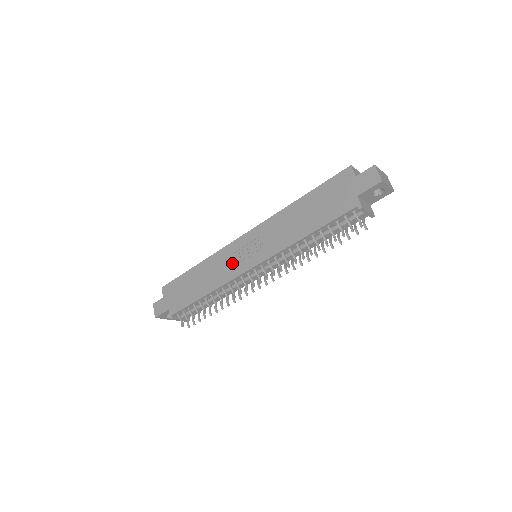
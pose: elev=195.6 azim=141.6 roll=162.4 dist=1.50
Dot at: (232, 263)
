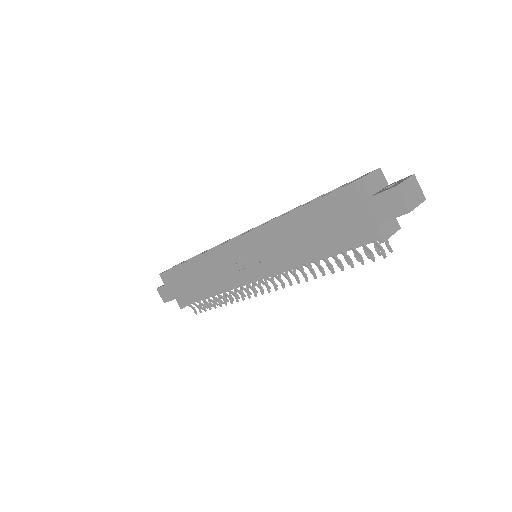
Dot at: (230, 269)
